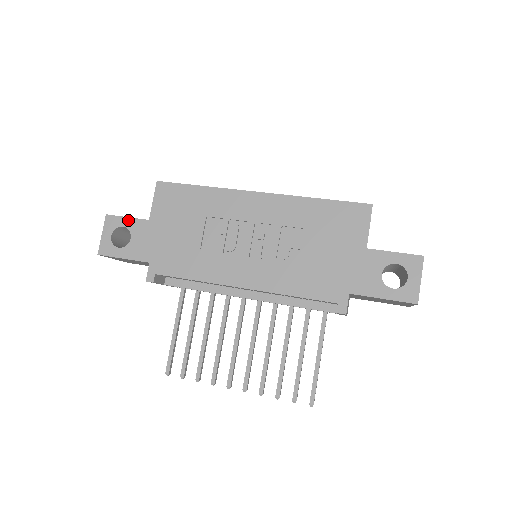
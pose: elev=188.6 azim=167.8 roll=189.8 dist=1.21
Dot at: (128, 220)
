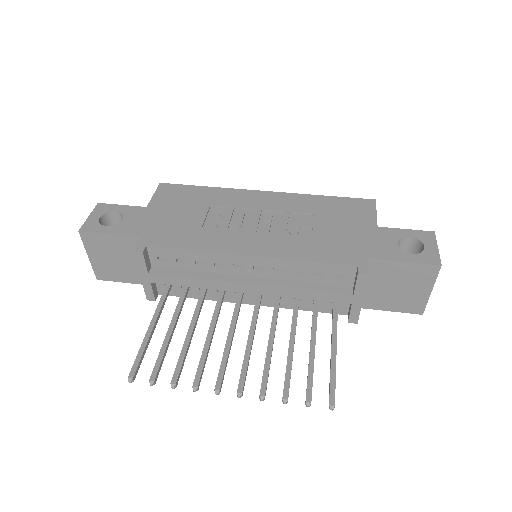
Dot at: (122, 207)
